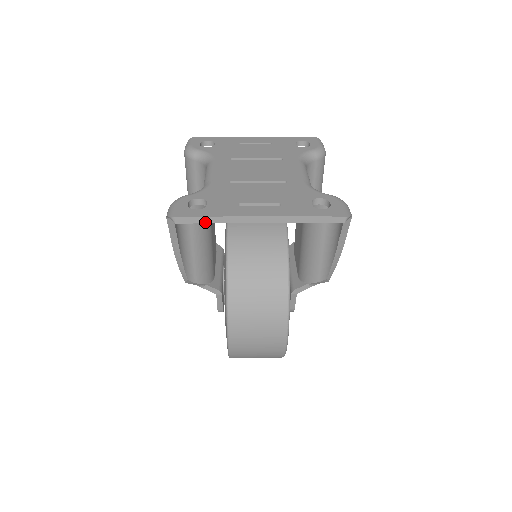
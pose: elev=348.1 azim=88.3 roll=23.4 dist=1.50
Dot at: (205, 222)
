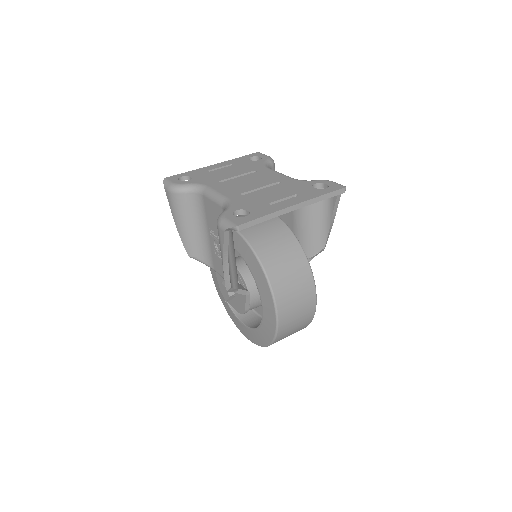
Dot at: (259, 222)
